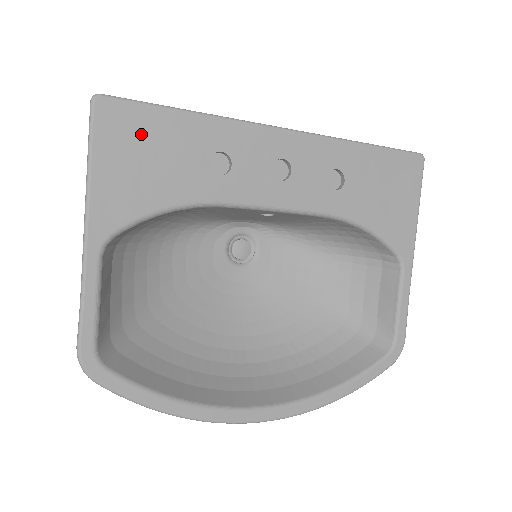
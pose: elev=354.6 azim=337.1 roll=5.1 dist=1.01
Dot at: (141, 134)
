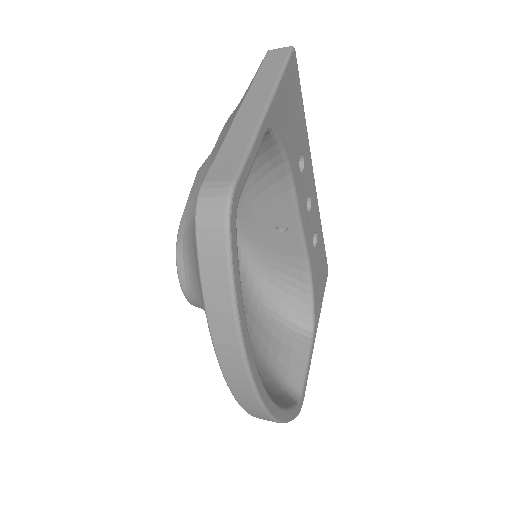
Dot at: (295, 96)
